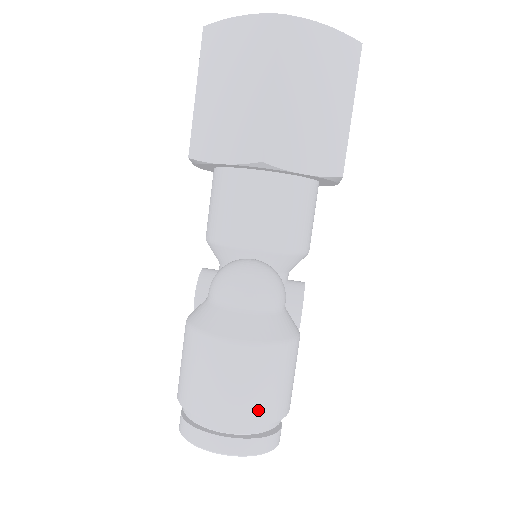
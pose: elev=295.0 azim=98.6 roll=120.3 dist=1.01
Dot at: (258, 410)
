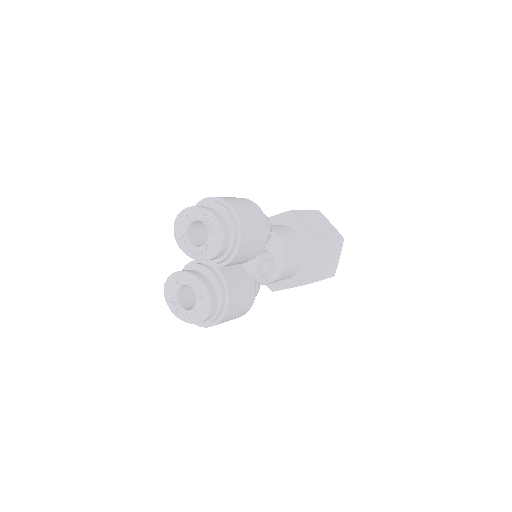
Dot at: (237, 206)
